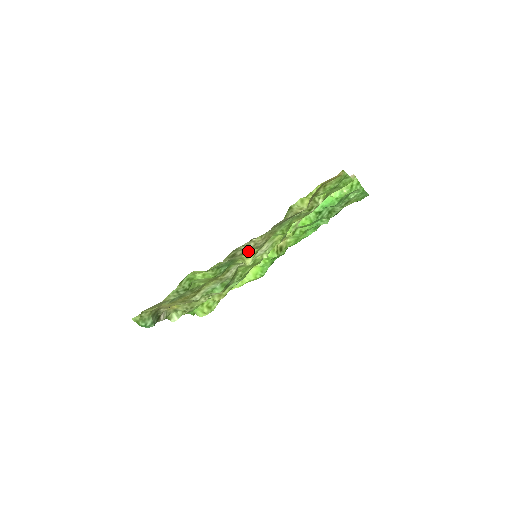
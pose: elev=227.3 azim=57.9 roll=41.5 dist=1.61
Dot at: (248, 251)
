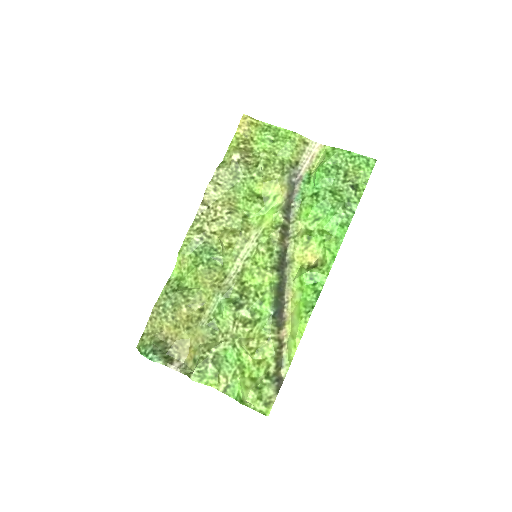
Dot at: (222, 231)
